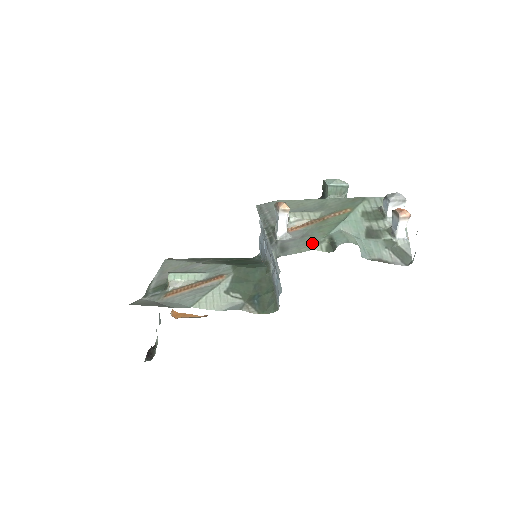
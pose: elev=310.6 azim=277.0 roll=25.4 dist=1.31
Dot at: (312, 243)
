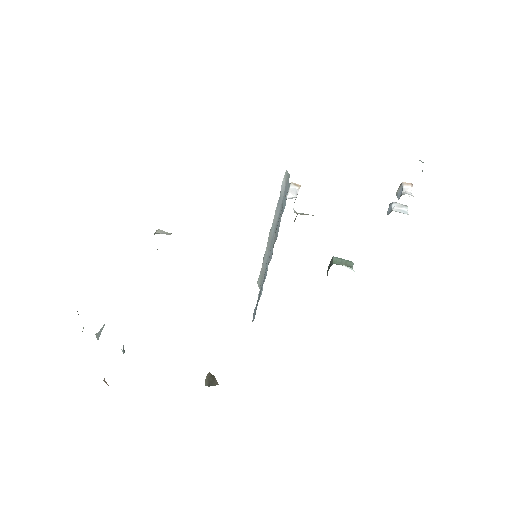
Dot at: occluded
